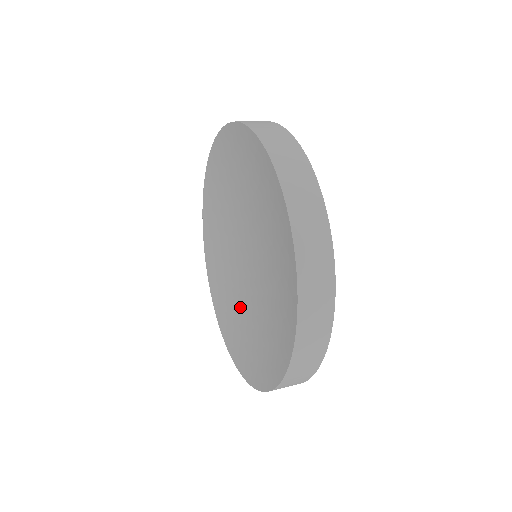
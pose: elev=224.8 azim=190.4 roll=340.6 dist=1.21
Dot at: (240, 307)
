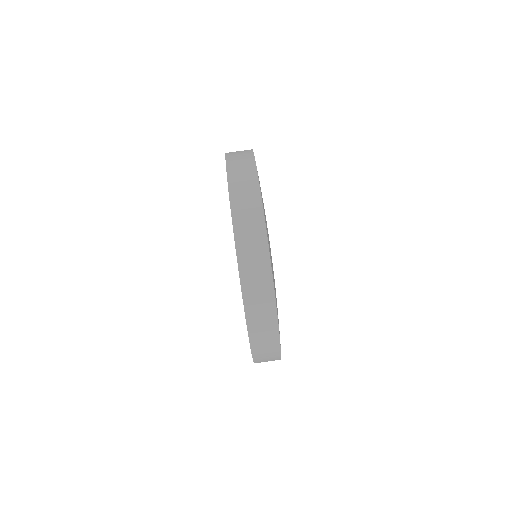
Dot at: occluded
